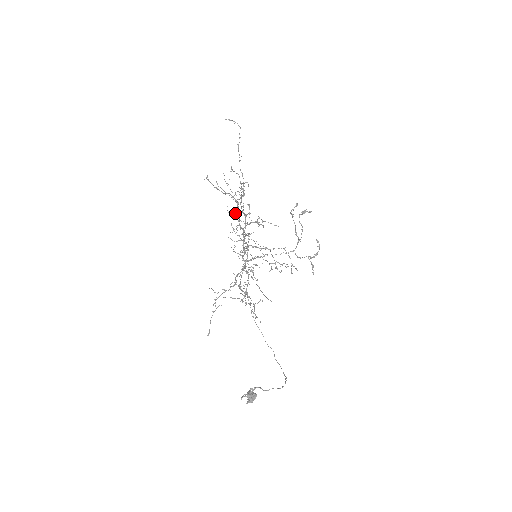
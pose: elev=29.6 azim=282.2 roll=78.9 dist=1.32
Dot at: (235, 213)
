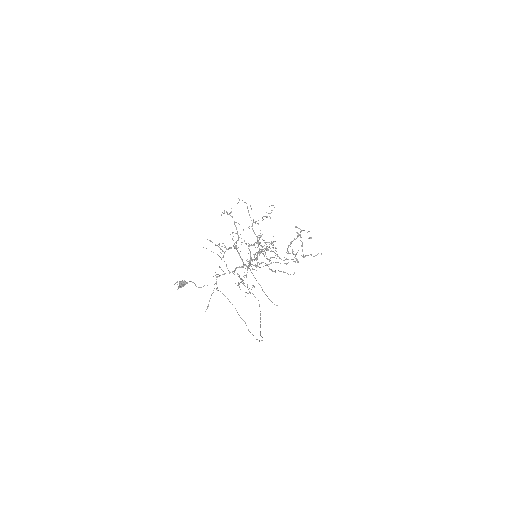
Dot at: occluded
